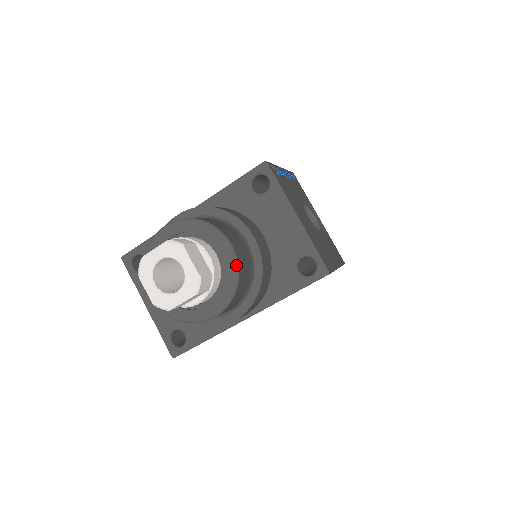
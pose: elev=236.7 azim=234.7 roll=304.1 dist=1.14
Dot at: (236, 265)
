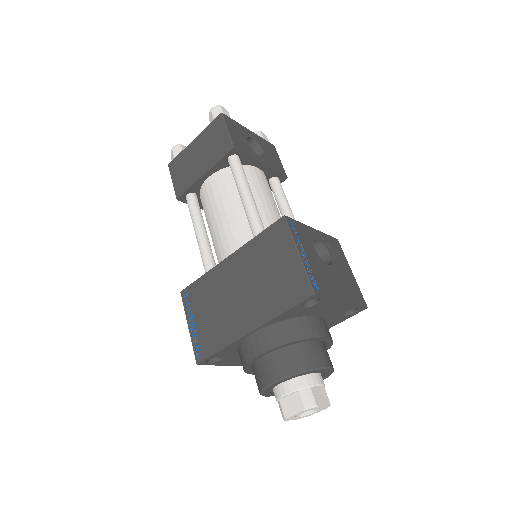
Dot at: (333, 370)
